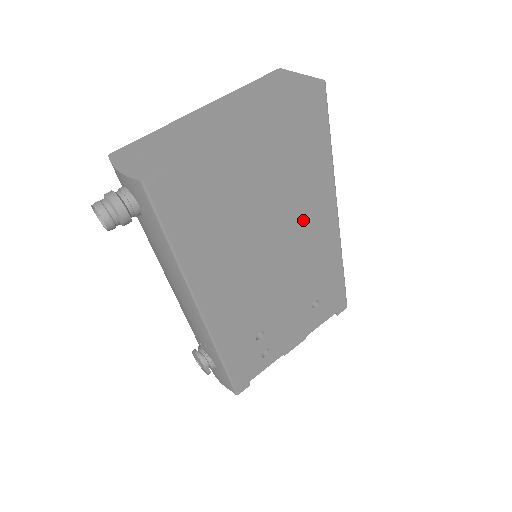
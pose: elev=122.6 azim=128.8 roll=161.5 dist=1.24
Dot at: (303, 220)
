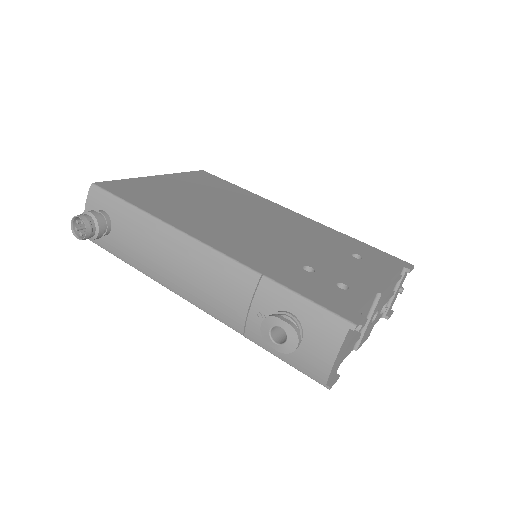
Dot at: (258, 210)
